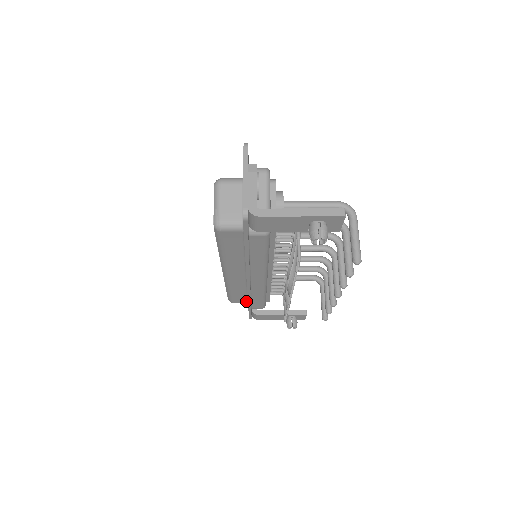
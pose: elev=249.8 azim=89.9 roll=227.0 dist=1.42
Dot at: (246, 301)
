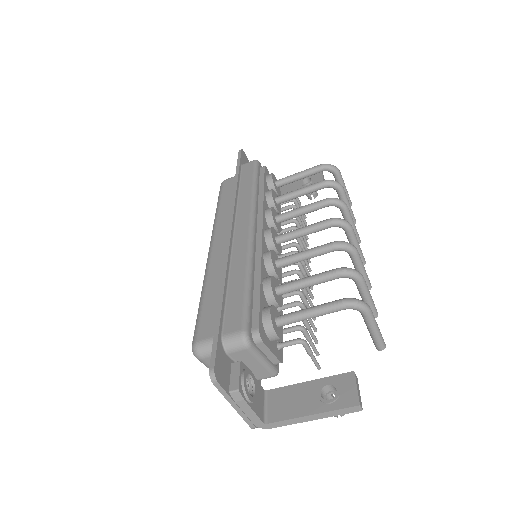
Dot at: occluded
